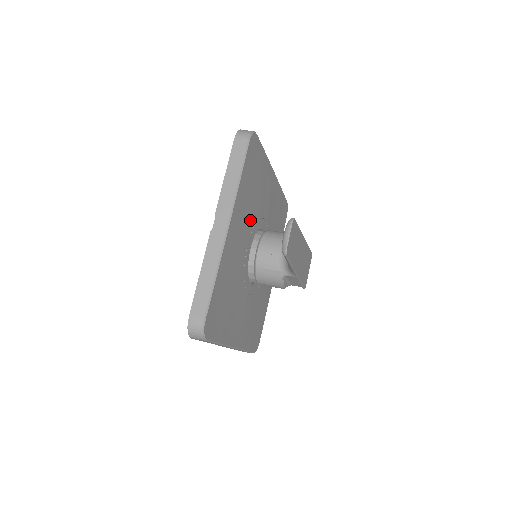
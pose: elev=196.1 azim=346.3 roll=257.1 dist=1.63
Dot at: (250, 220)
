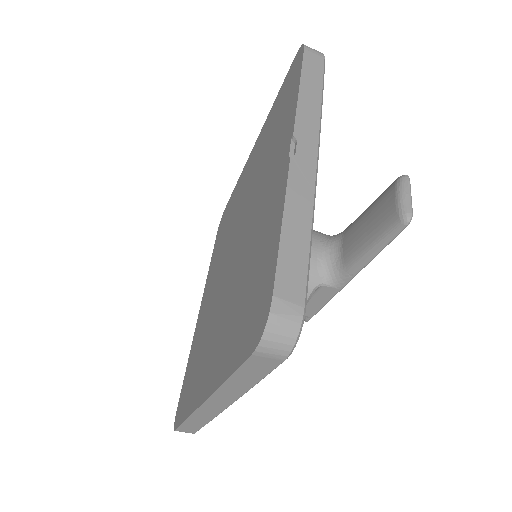
Dot at: occluded
